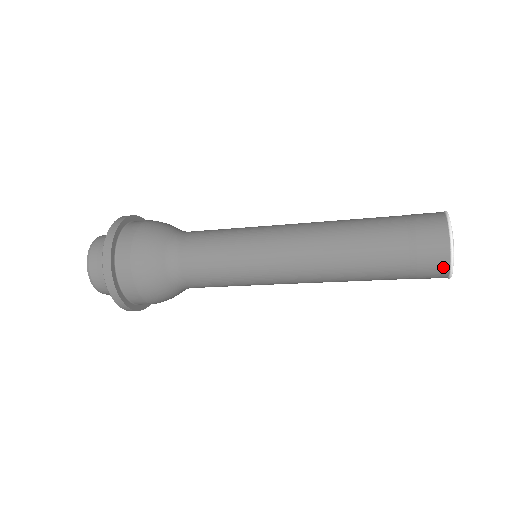
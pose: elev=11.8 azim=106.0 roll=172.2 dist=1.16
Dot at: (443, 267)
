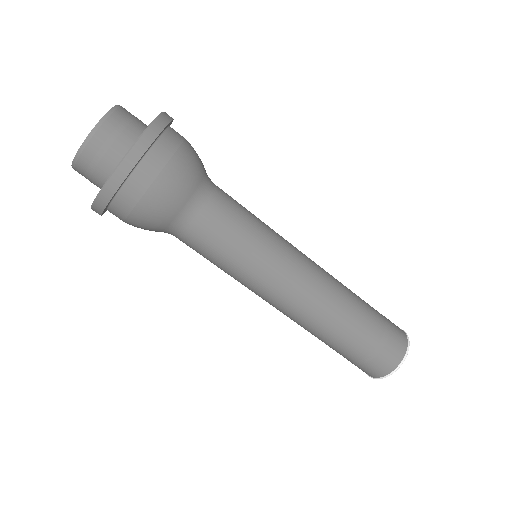
Dot at: (404, 337)
